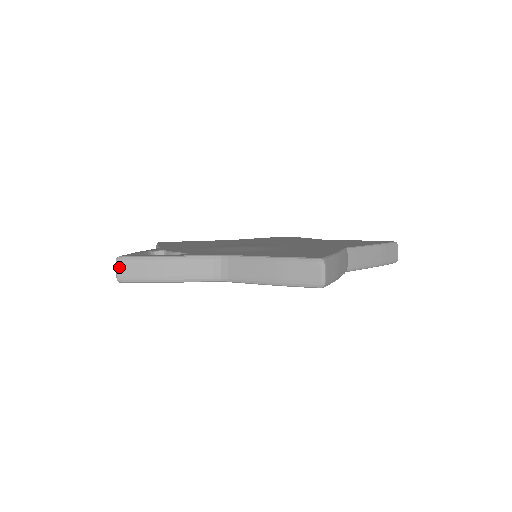
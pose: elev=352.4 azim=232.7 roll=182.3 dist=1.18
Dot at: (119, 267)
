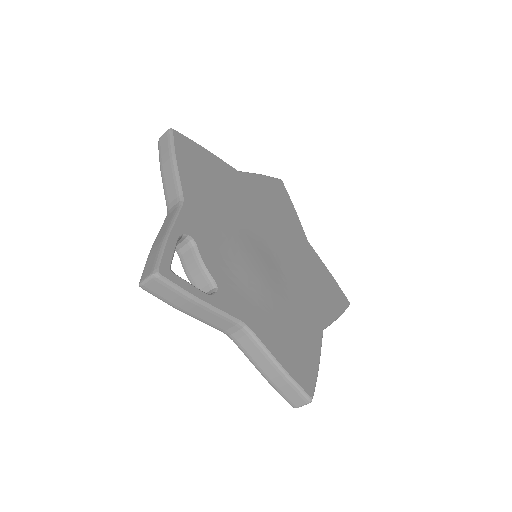
Dot at: (151, 281)
